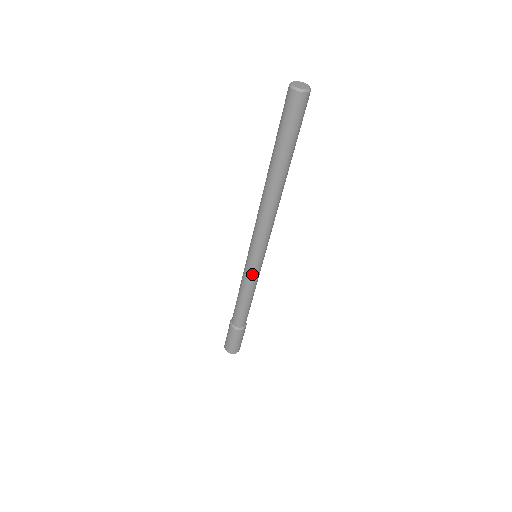
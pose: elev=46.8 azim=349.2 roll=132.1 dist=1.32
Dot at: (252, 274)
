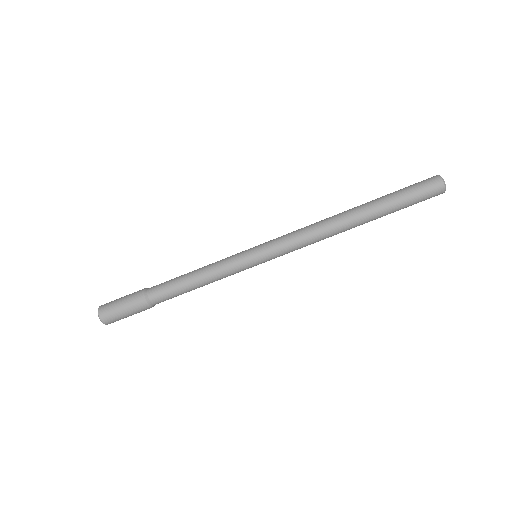
Dot at: (238, 266)
